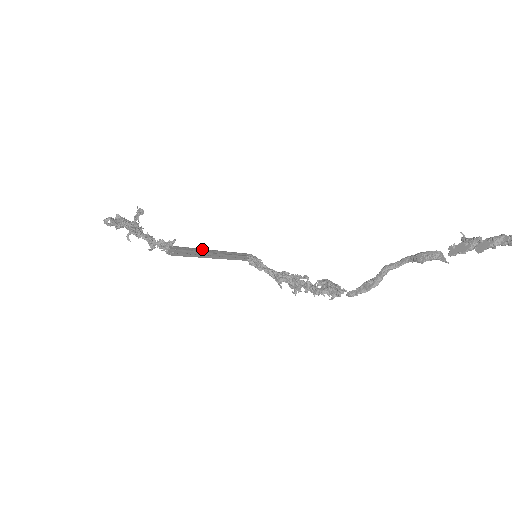
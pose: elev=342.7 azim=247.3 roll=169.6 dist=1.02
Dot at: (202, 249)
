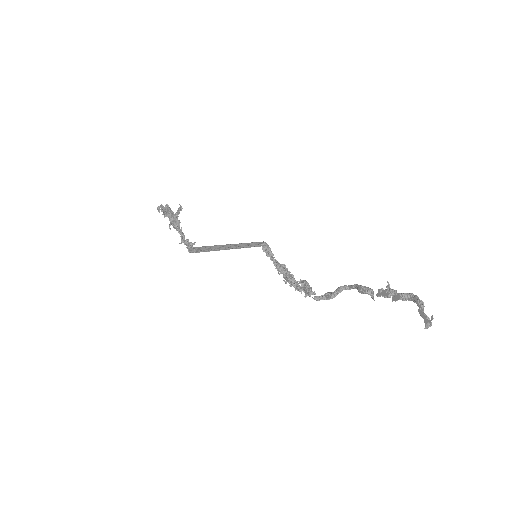
Dot at: (218, 246)
